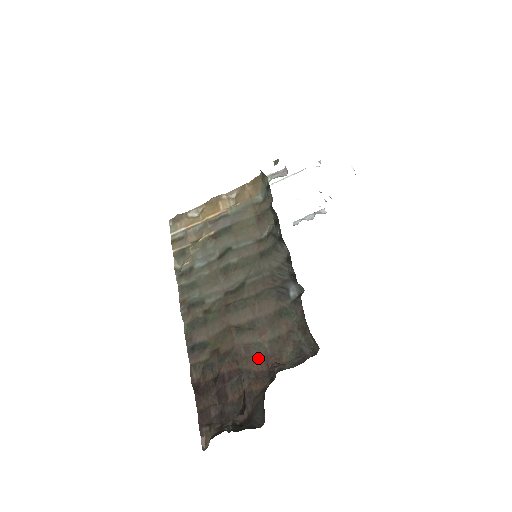
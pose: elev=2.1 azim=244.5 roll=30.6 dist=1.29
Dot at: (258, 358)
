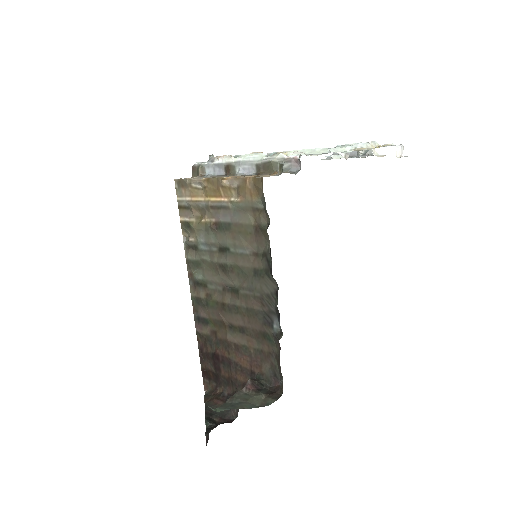
Dot at: (244, 357)
